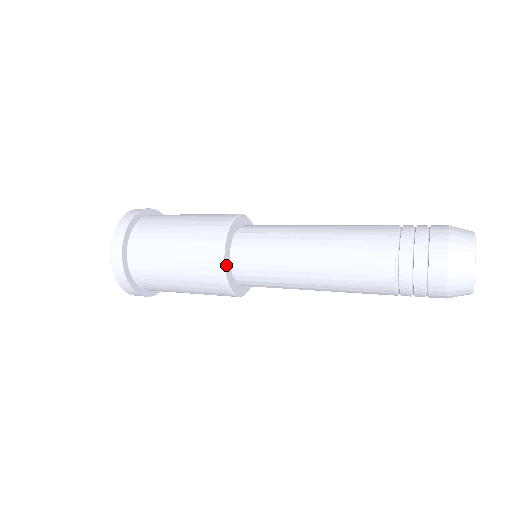
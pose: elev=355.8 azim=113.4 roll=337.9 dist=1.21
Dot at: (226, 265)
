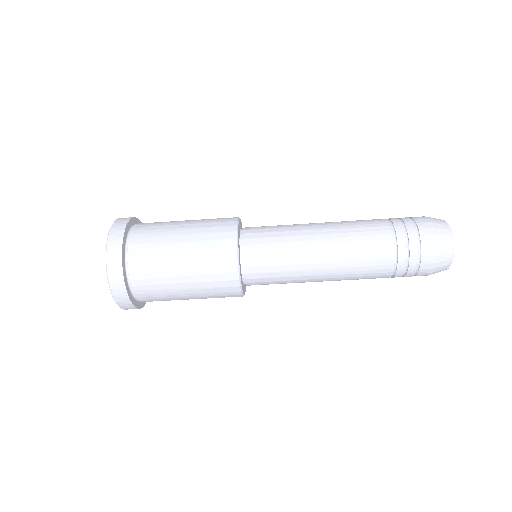
Dot at: (240, 222)
